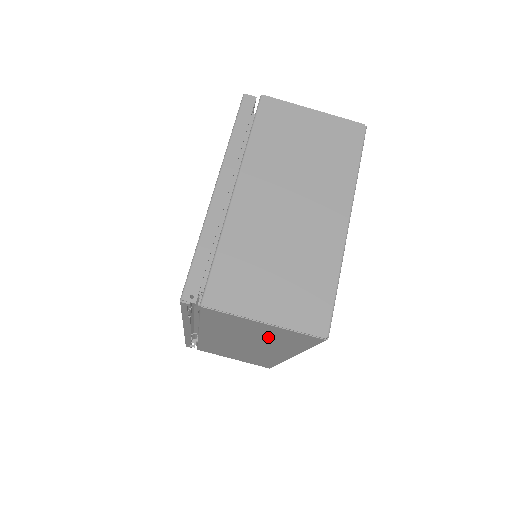
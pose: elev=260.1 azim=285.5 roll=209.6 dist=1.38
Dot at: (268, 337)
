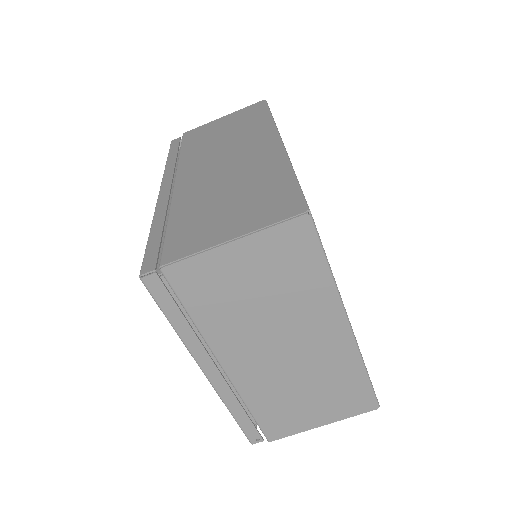
Dot at: occluded
